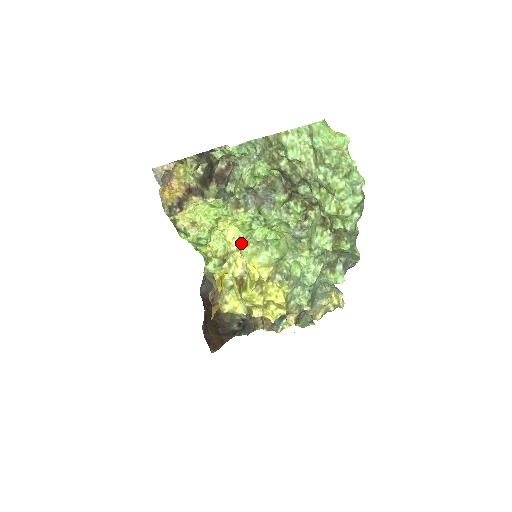
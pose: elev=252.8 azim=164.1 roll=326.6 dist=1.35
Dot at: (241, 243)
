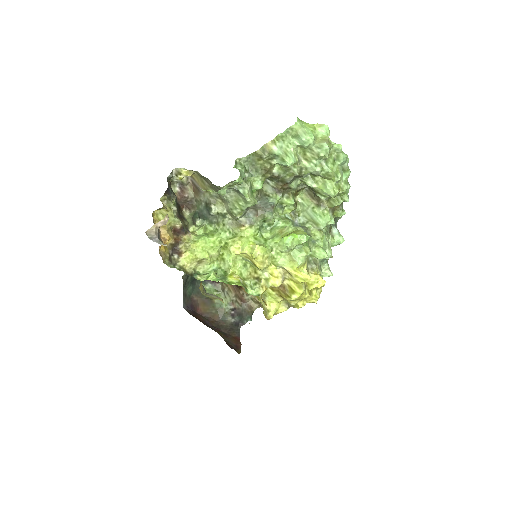
Dot at: (270, 257)
